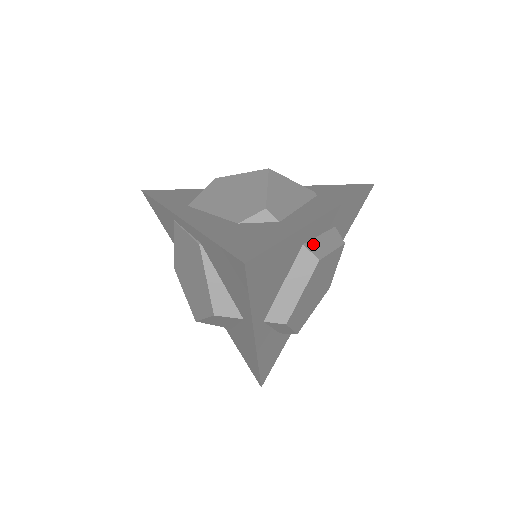
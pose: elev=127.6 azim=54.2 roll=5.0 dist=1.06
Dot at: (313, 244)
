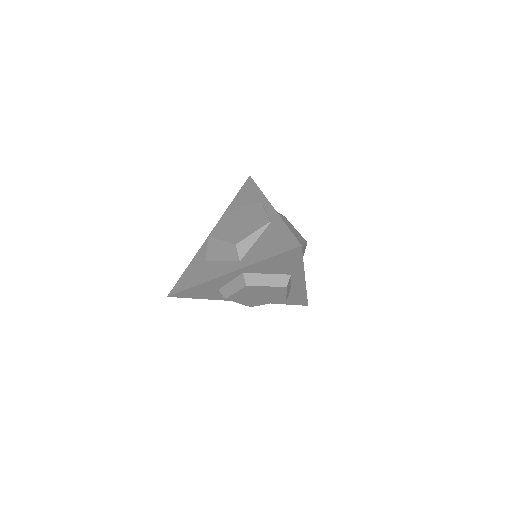
Dot at: occluded
